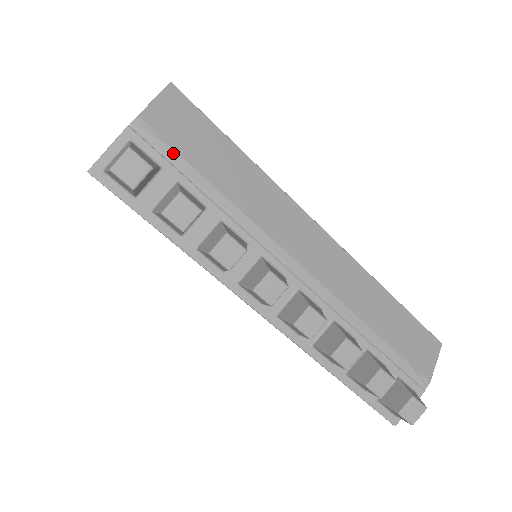
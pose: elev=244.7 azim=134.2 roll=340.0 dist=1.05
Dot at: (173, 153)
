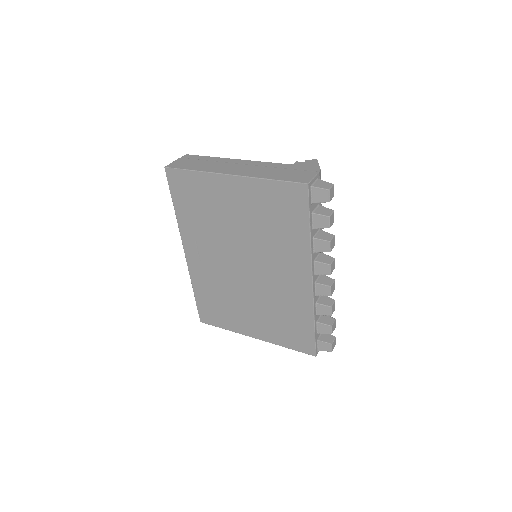
Dot at: occluded
